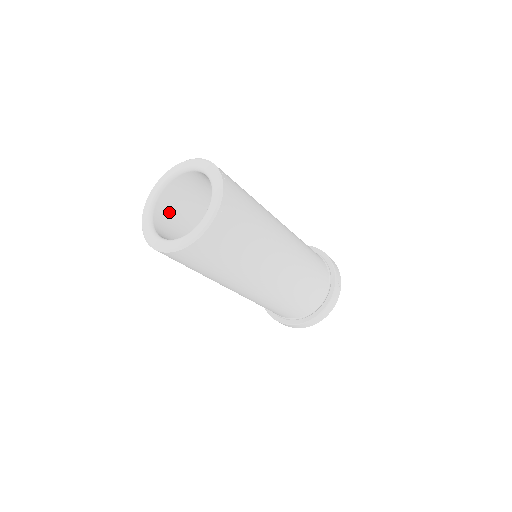
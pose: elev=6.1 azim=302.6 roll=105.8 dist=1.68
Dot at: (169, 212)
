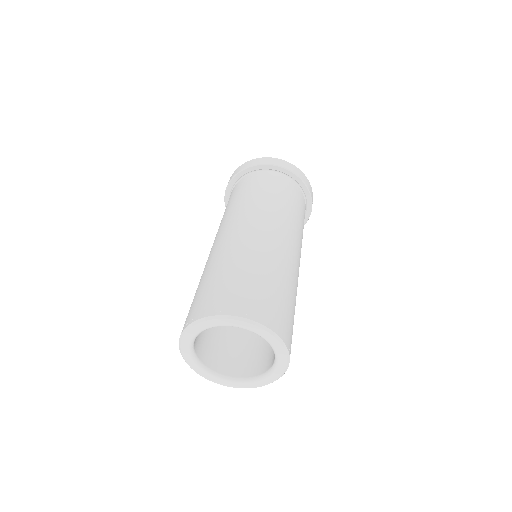
Dot at: occluded
